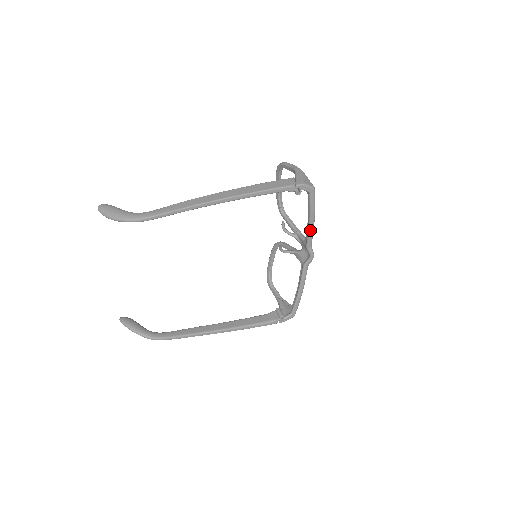
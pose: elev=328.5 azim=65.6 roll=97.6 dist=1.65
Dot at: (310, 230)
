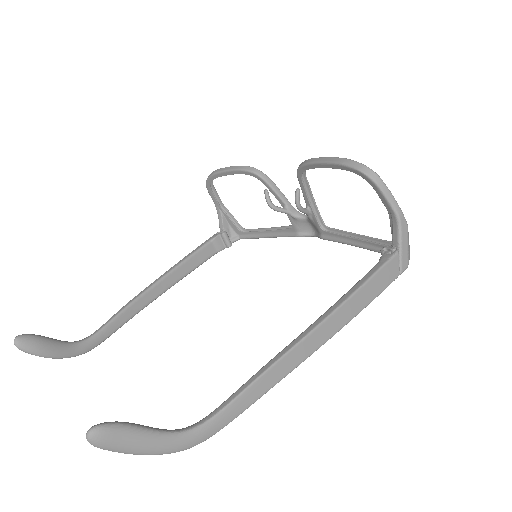
Dot at: (348, 244)
